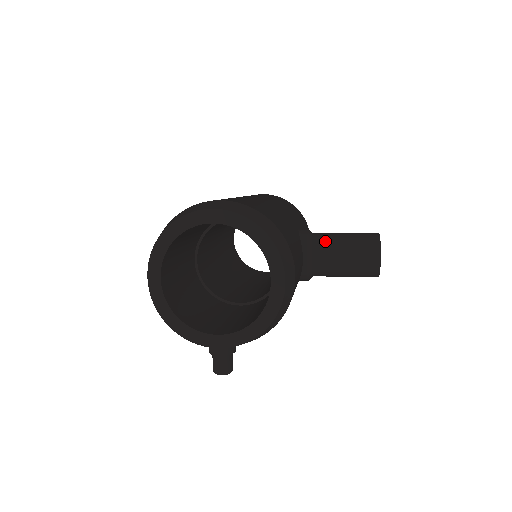
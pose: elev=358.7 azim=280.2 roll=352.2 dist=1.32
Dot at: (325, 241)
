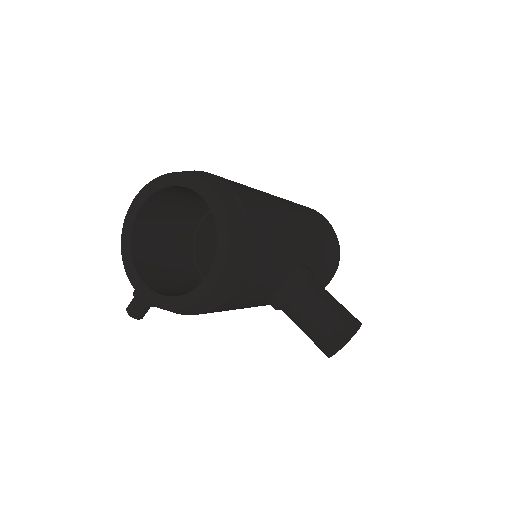
Dot at: (310, 290)
